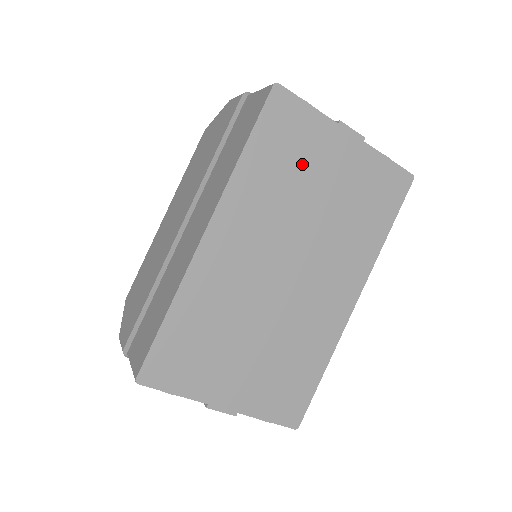
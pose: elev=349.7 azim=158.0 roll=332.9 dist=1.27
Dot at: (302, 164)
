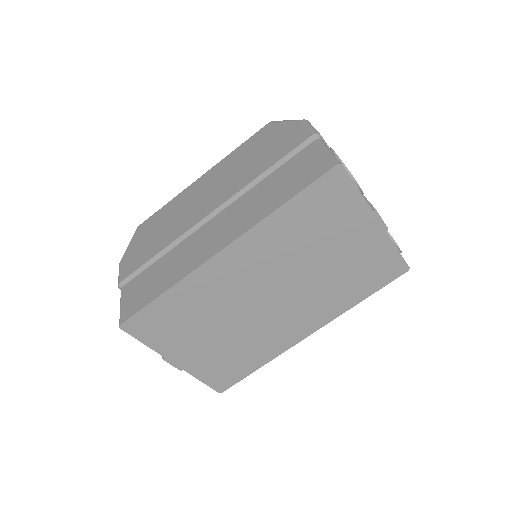
Dot at: (326, 230)
